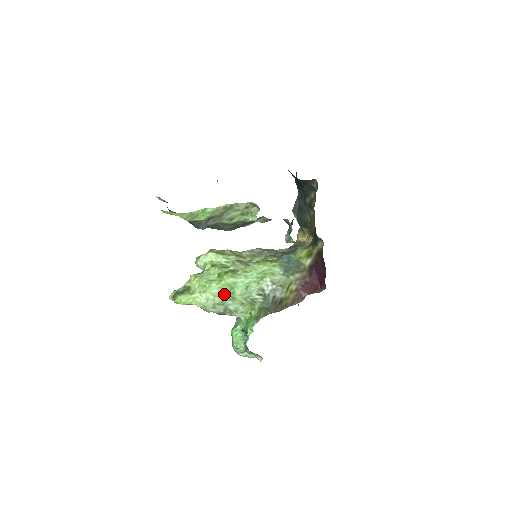
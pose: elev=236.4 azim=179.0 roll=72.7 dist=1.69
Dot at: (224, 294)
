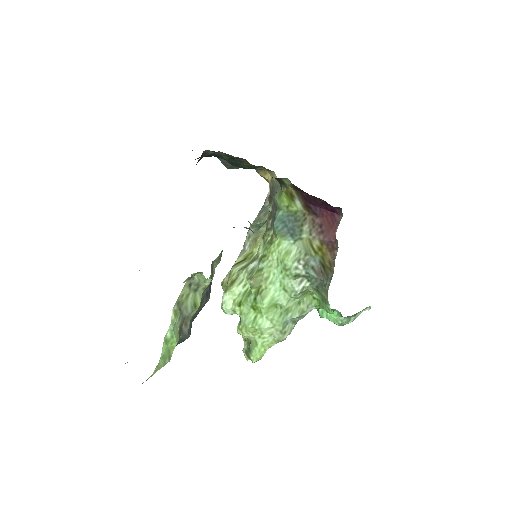
Dot at: (277, 317)
